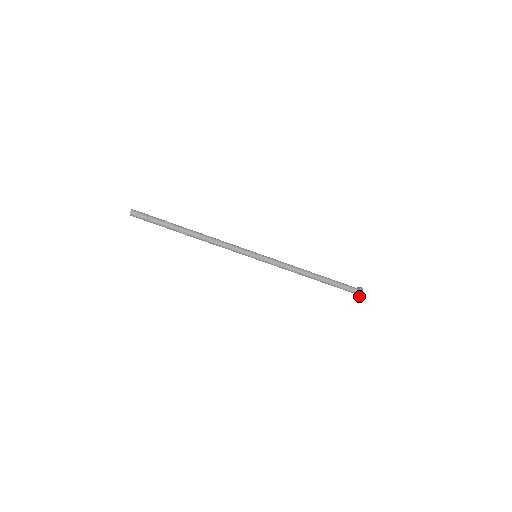
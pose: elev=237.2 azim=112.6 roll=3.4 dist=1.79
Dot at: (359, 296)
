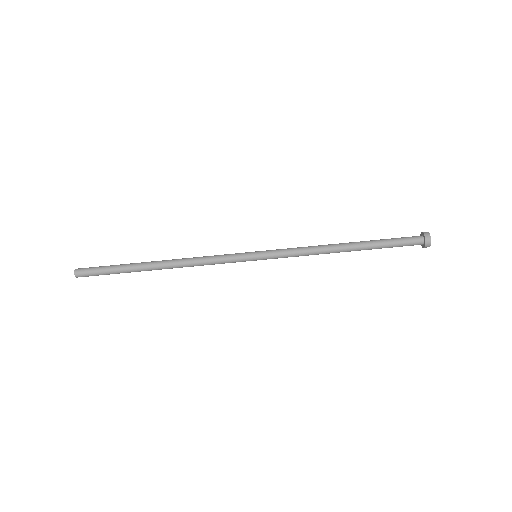
Dot at: occluded
